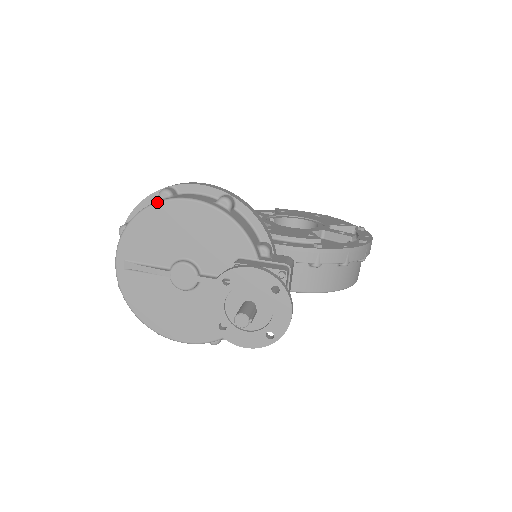
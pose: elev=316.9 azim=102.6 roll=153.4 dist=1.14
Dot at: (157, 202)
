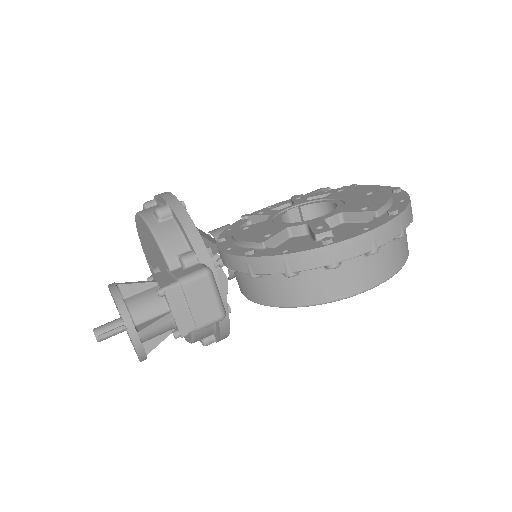
Dot at: (135, 216)
